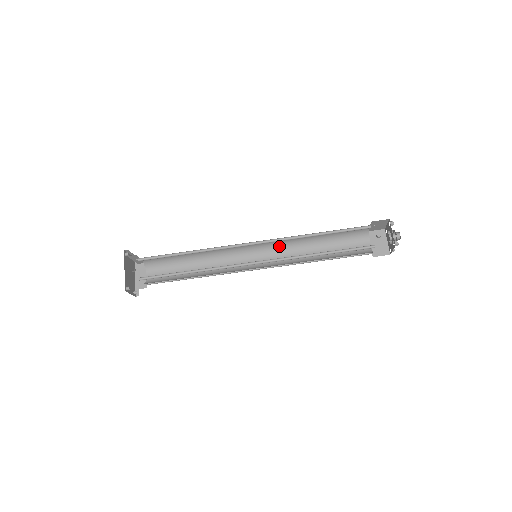
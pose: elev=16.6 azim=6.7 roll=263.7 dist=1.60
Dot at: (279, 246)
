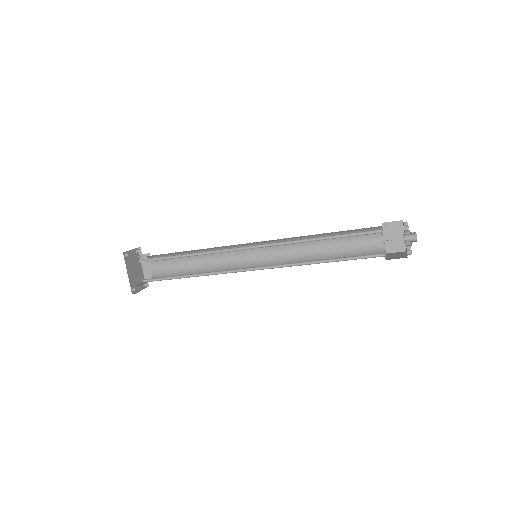
Dot at: (281, 241)
